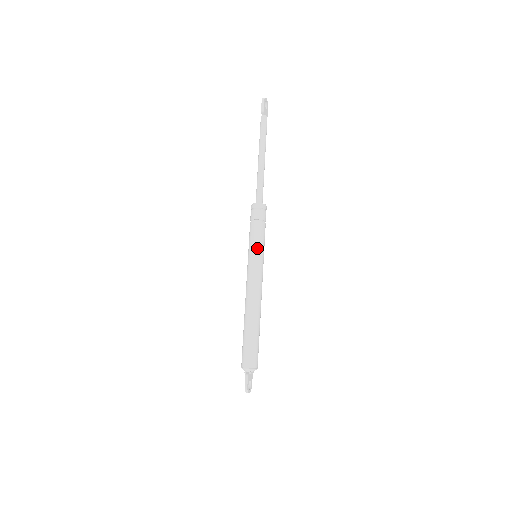
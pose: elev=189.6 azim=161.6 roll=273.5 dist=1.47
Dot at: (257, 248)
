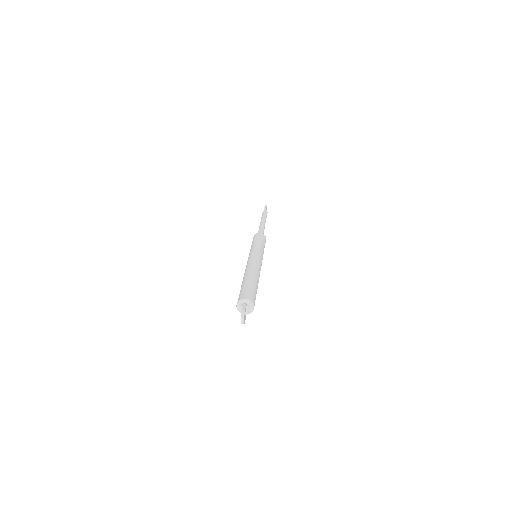
Dot at: (259, 248)
